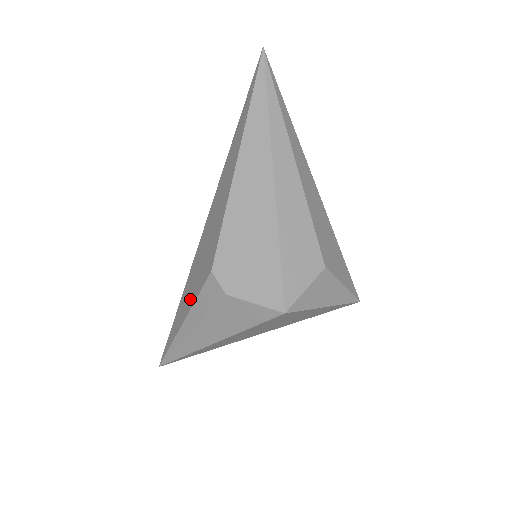
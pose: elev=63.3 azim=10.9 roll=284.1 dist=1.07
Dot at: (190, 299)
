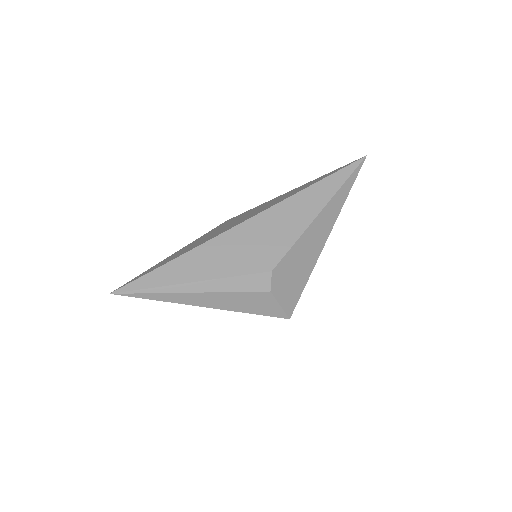
Dot at: (217, 269)
